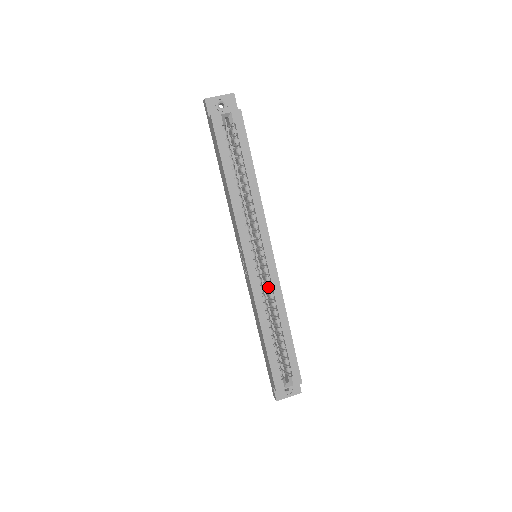
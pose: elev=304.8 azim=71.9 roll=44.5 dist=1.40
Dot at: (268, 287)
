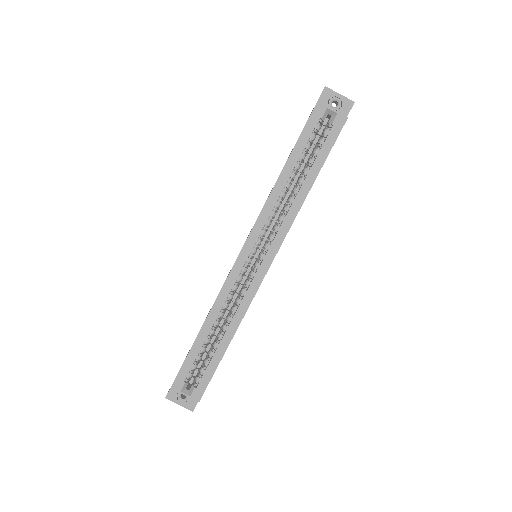
Dot at: (242, 290)
